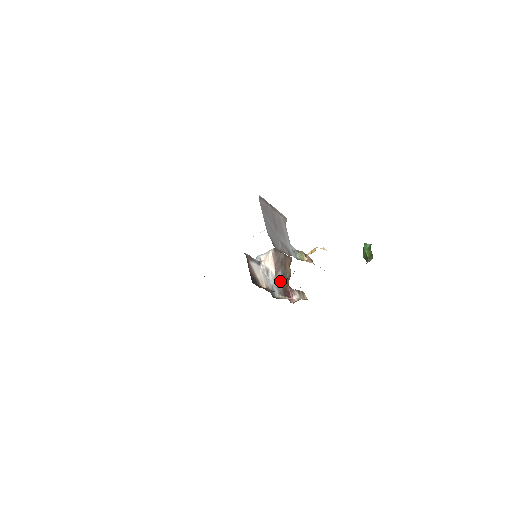
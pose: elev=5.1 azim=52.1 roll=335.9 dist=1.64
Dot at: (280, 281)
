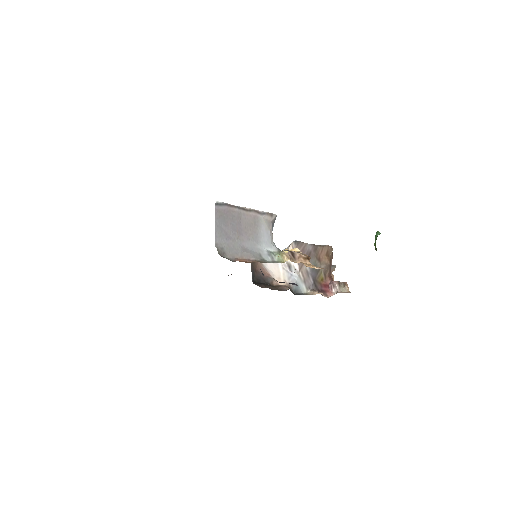
Dot at: (308, 275)
